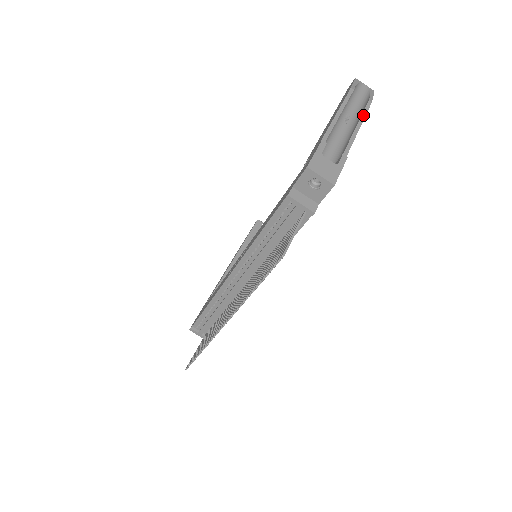
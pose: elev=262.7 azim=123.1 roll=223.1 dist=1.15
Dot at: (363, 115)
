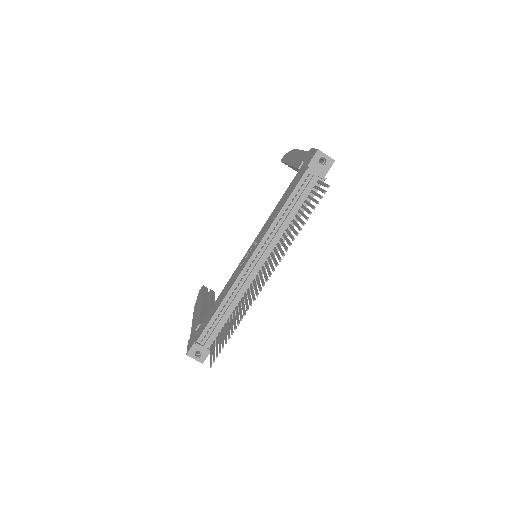
Dot at: occluded
